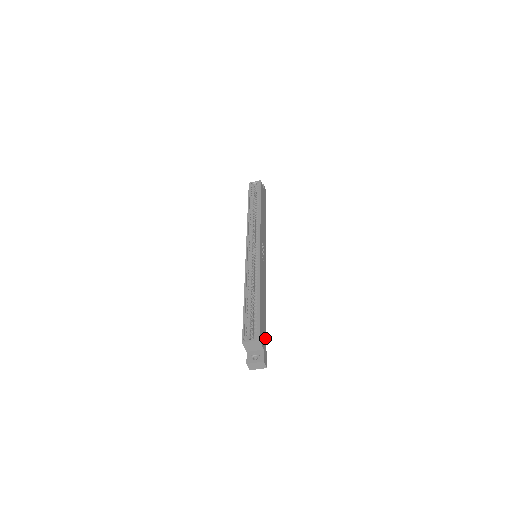
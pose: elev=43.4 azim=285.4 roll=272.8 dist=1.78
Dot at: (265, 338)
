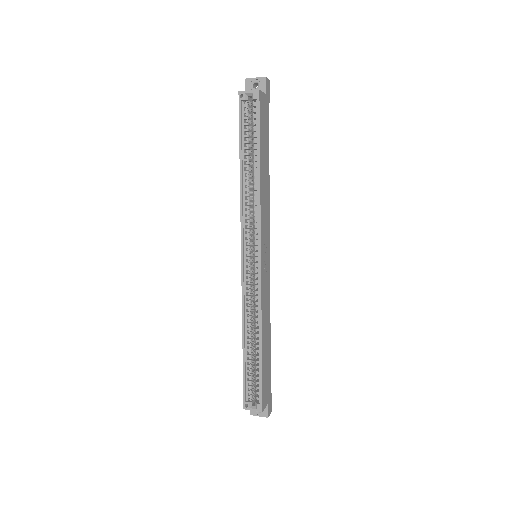
Dot at: (269, 382)
